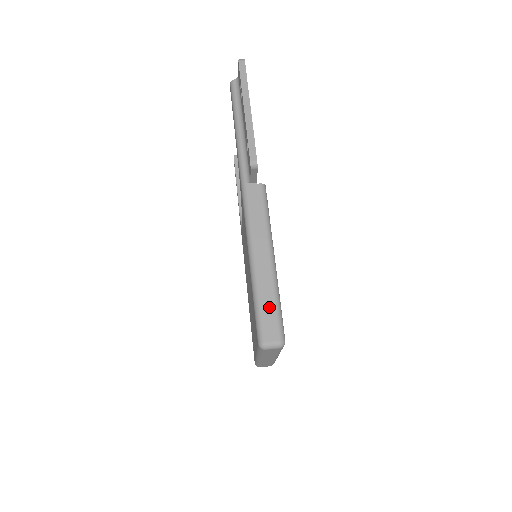
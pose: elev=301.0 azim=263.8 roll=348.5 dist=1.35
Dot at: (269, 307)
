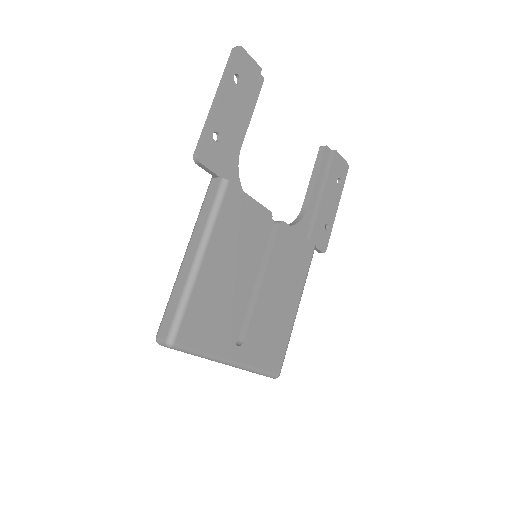
Dot at: (174, 305)
